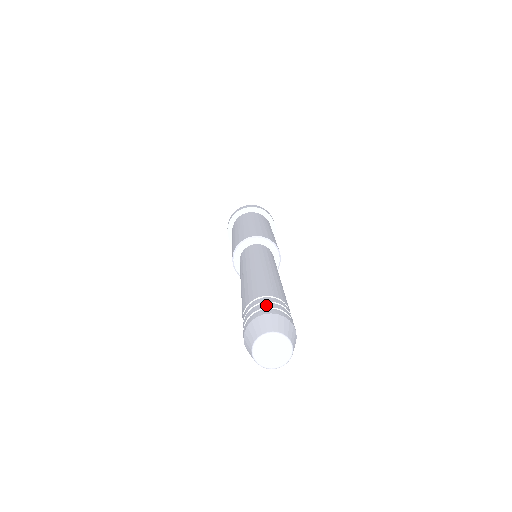
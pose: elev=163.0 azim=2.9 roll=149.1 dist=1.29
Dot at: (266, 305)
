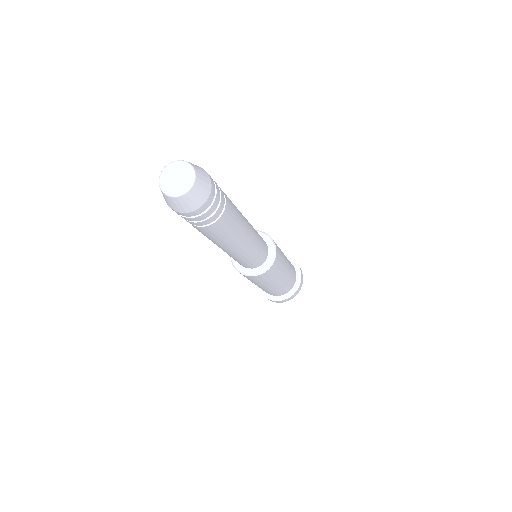
Dot at: occluded
